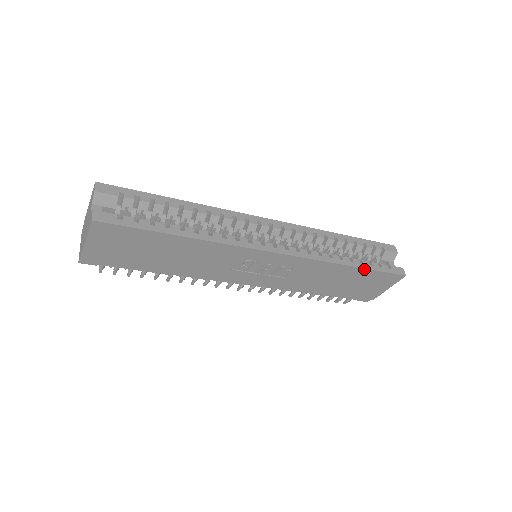
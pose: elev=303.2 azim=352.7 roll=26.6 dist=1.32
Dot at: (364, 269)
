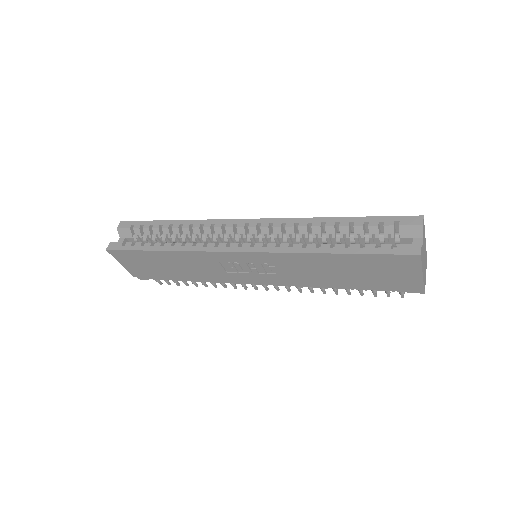
Dot at: (349, 254)
